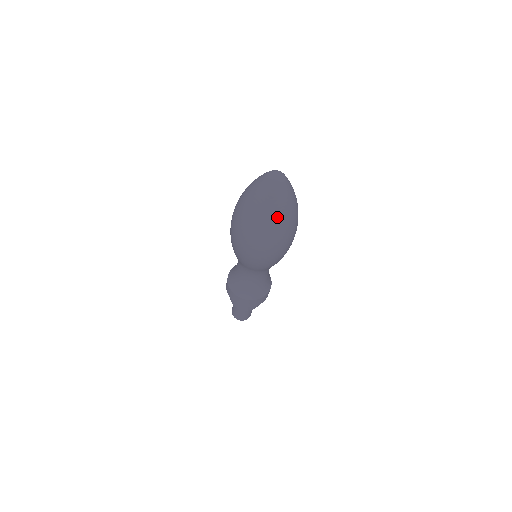
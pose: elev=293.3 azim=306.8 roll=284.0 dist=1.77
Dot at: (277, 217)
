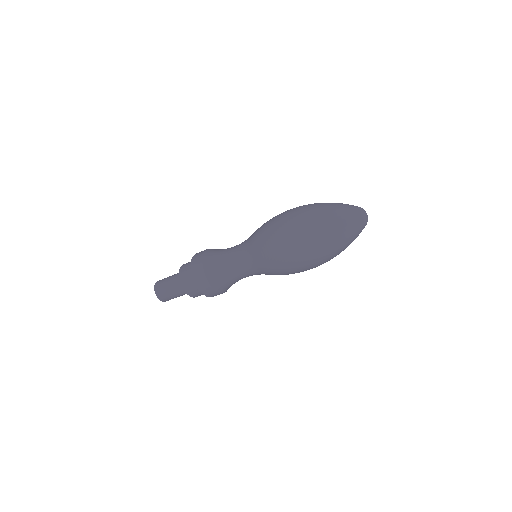
Dot at: (337, 236)
